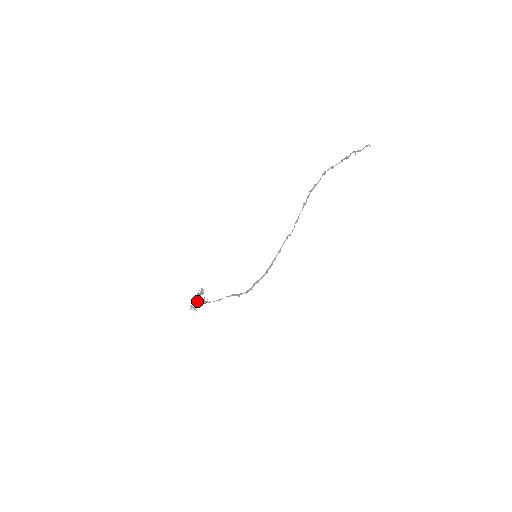
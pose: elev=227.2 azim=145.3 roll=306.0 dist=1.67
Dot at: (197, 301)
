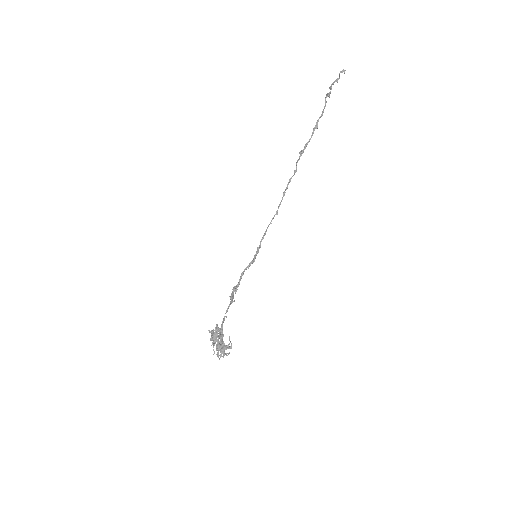
Dot at: (217, 343)
